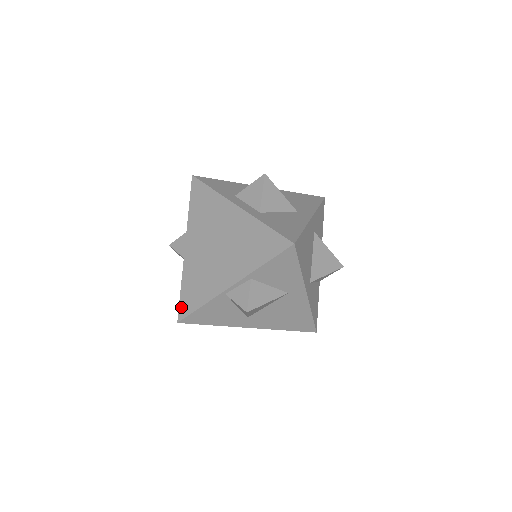
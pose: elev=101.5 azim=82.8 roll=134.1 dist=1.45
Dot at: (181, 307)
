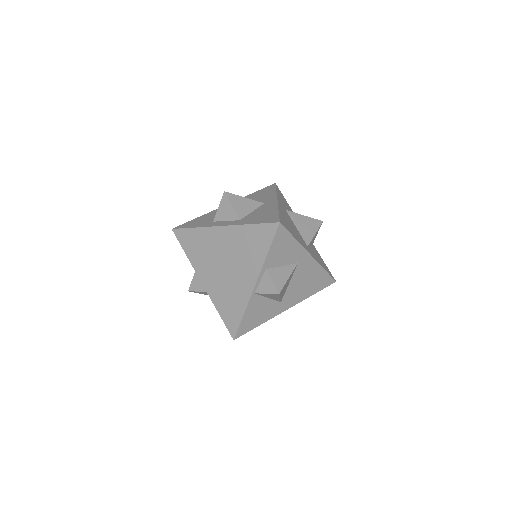
Dot at: (229, 327)
